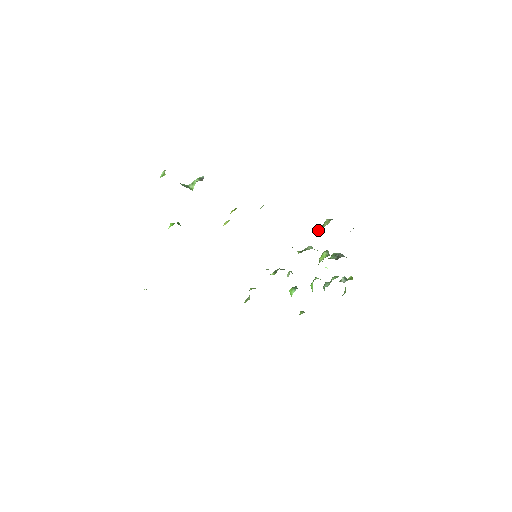
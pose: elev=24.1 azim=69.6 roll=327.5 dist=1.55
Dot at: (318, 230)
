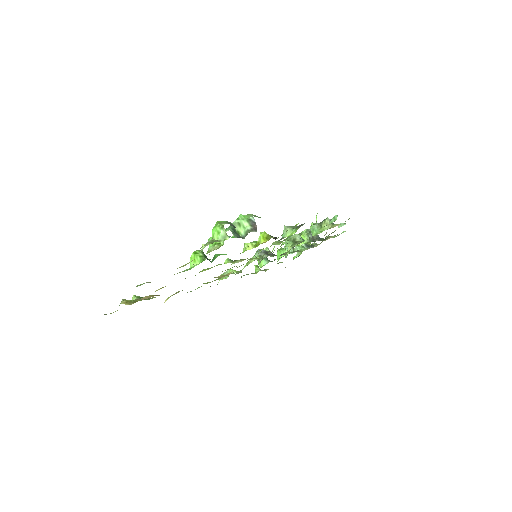
Dot at: (313, 225)
